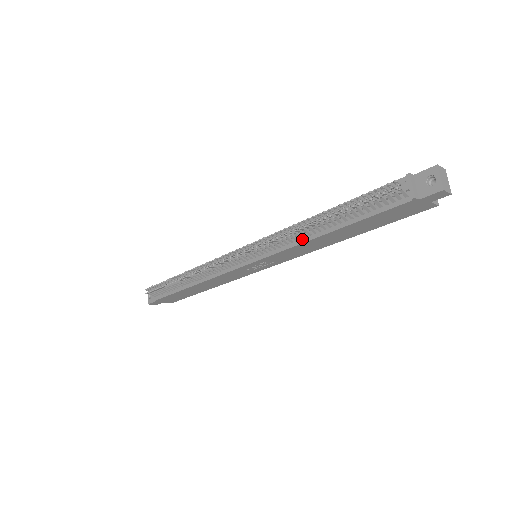
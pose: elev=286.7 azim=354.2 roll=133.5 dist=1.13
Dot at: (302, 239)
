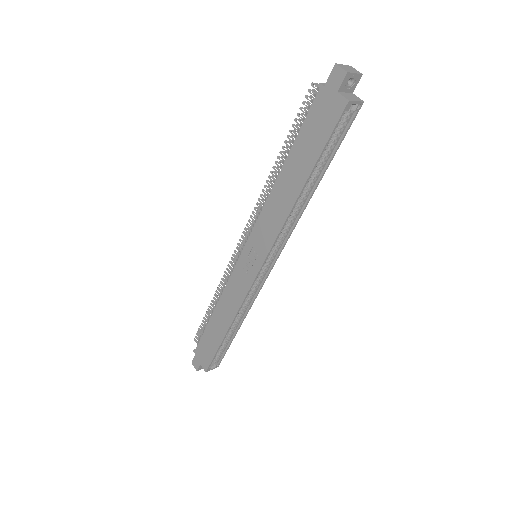
Dot at: (271, 195)
